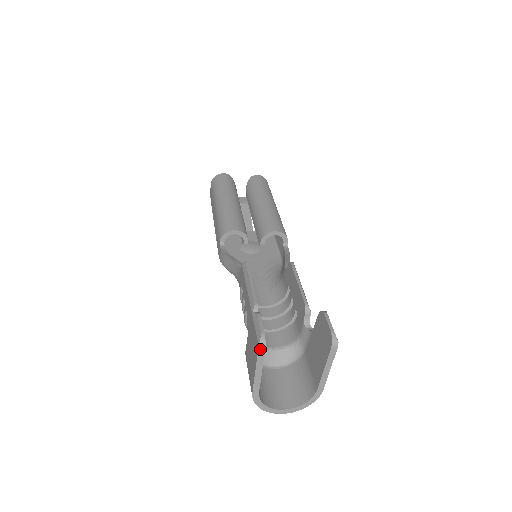
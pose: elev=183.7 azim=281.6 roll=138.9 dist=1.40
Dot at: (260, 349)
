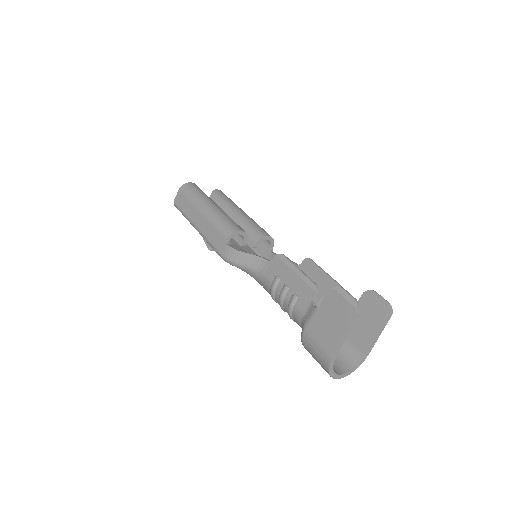
Dot at: (357, 313)
